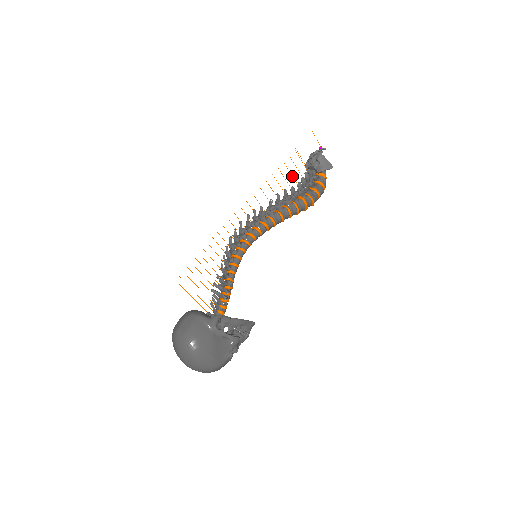
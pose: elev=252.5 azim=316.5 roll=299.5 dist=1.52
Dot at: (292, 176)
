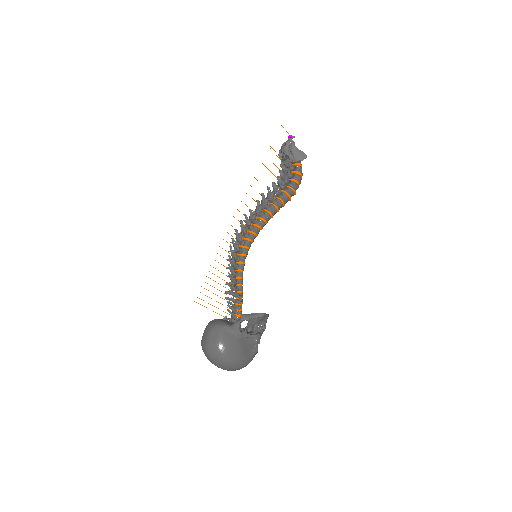
Dot at: (271, 172)
